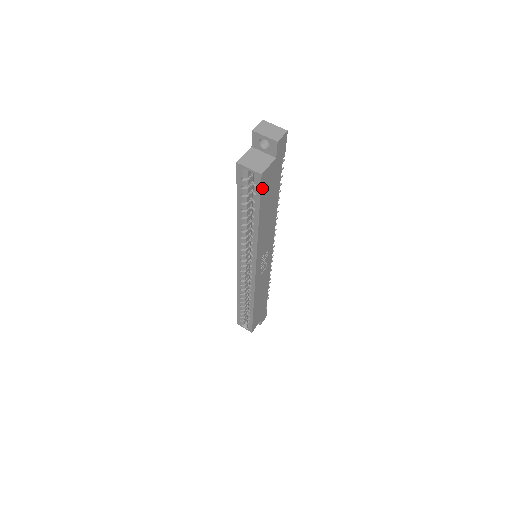
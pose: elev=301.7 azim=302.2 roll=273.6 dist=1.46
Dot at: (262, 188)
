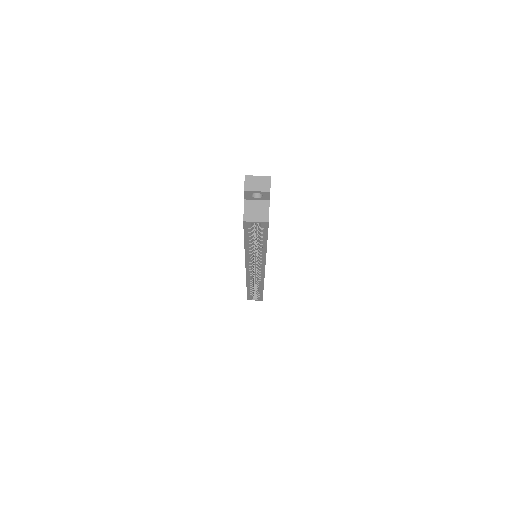
Dot at: occluded
